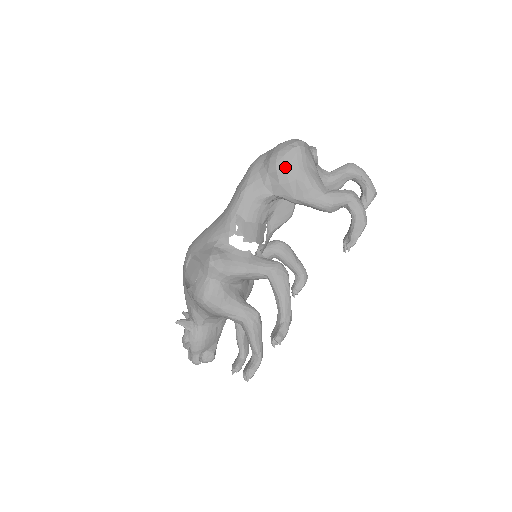
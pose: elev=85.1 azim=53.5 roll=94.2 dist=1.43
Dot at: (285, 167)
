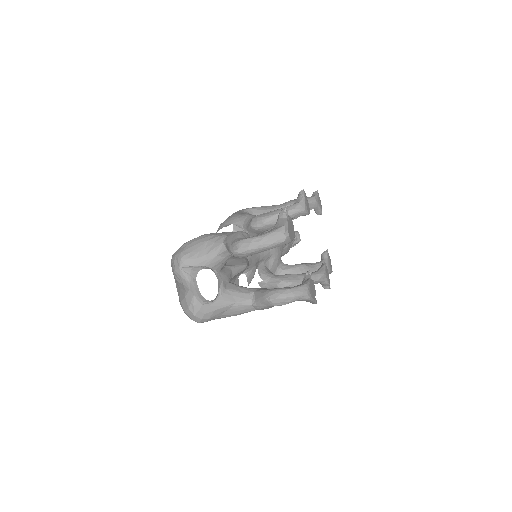
Dot at: occluded
